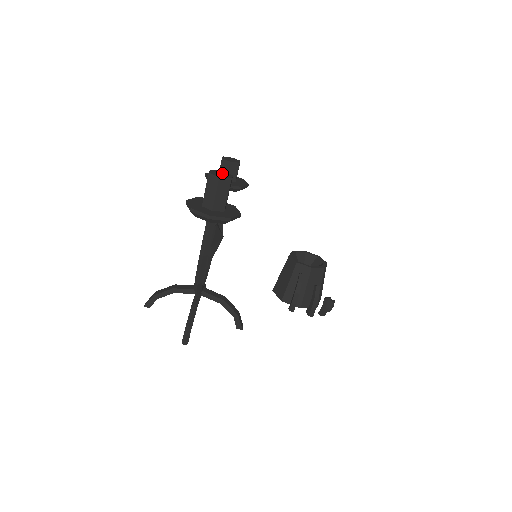
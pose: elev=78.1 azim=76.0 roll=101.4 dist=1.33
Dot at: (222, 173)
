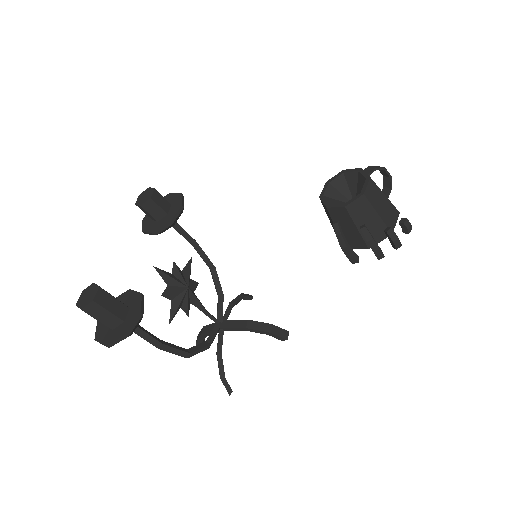
Dot at: (89, 292)
